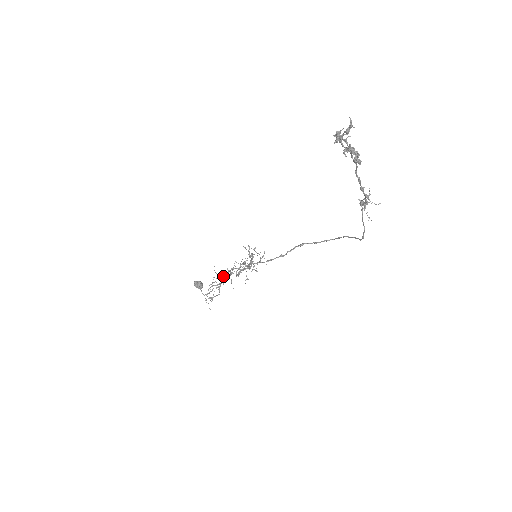
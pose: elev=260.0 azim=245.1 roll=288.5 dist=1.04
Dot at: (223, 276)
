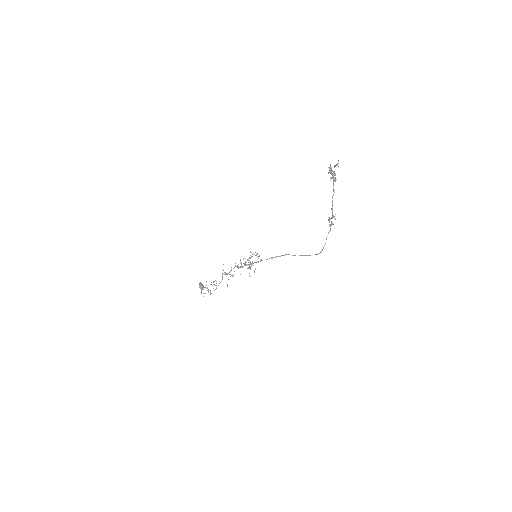
Dot at: (226, 273)
